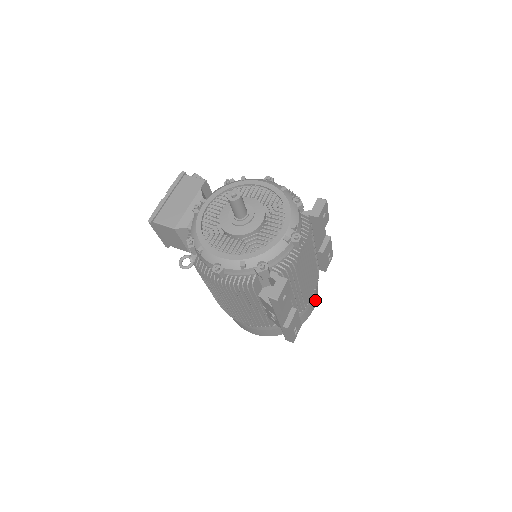
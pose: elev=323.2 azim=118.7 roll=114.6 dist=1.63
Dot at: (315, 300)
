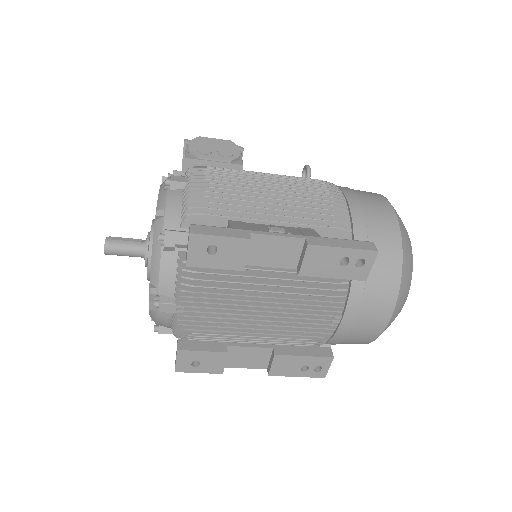
Dot at: (377, 315)
